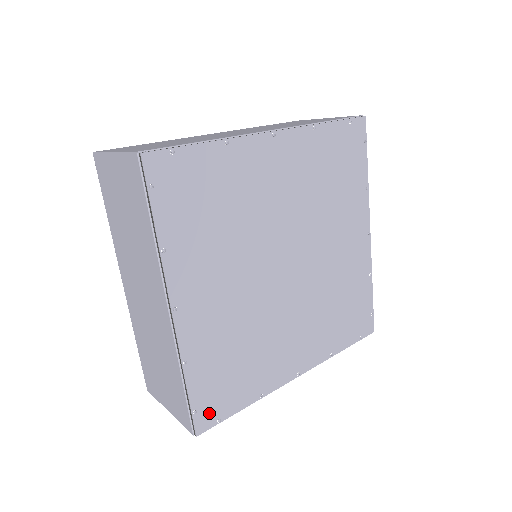
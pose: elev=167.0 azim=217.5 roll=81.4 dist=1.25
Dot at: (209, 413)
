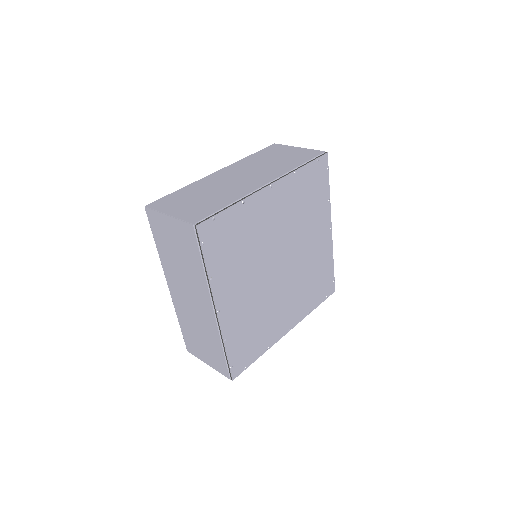
Dot at: (239, 365)
